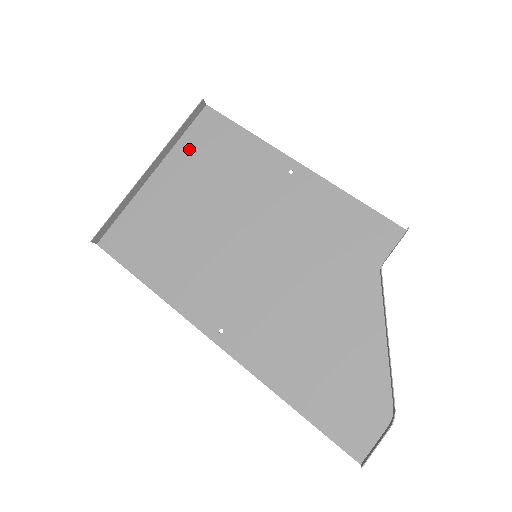
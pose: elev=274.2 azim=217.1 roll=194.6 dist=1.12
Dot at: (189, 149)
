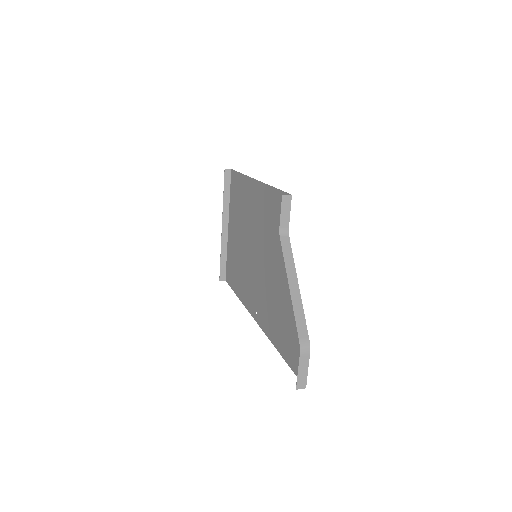
Dot at: (232, 202)
